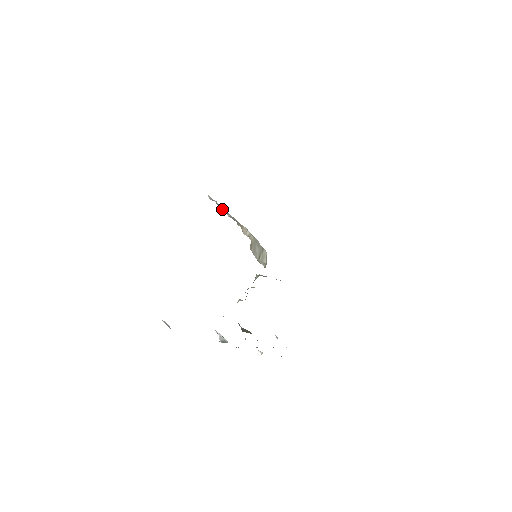
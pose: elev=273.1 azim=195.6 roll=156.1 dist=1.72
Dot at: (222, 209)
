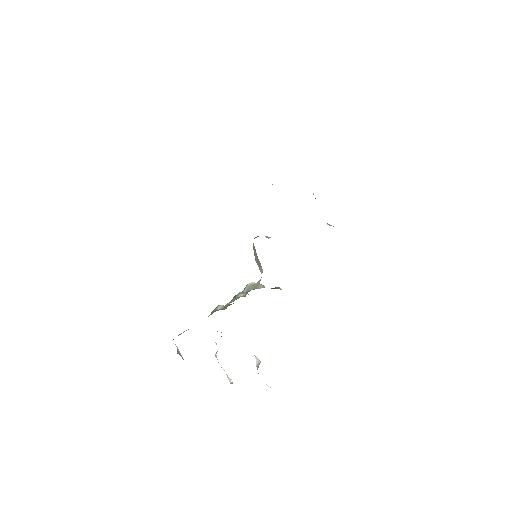
Dot at: occluded
